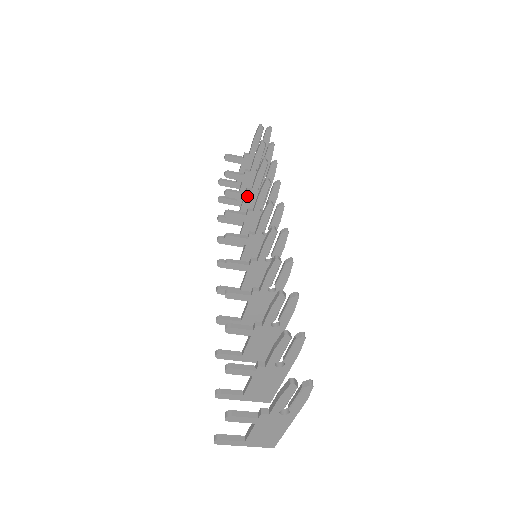
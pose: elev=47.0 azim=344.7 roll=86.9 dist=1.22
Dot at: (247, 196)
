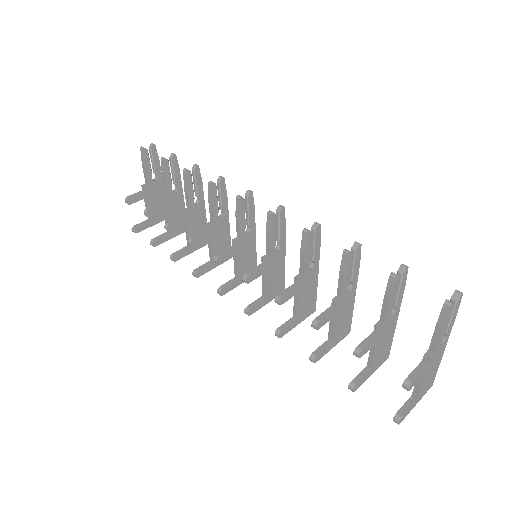
Dot at: (187, 217)
